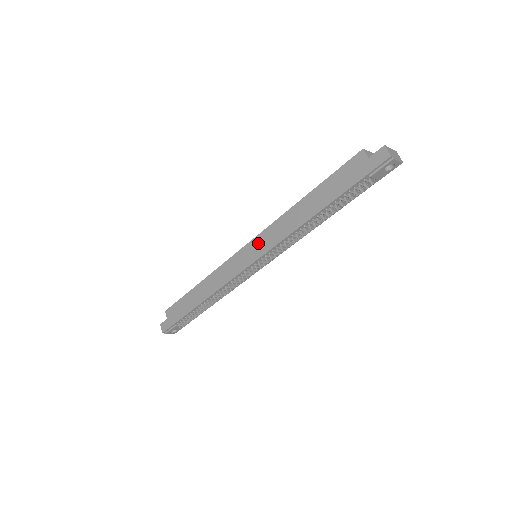
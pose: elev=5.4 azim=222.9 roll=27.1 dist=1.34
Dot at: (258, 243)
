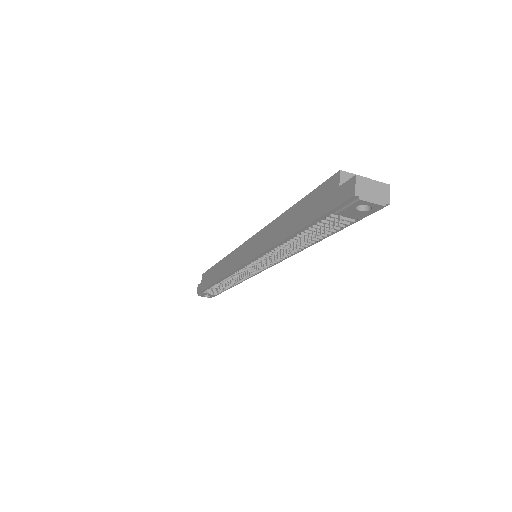
Dot at: (252, 244)
